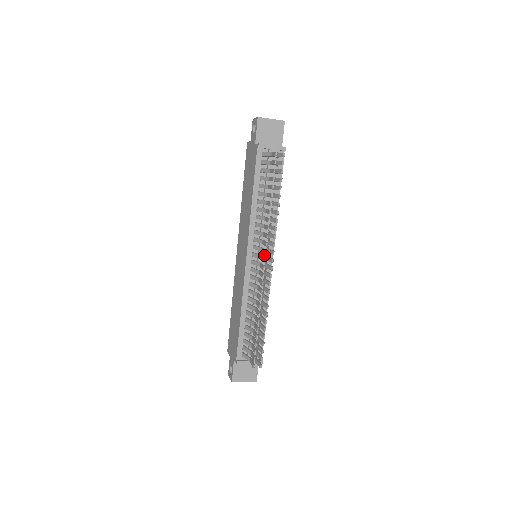
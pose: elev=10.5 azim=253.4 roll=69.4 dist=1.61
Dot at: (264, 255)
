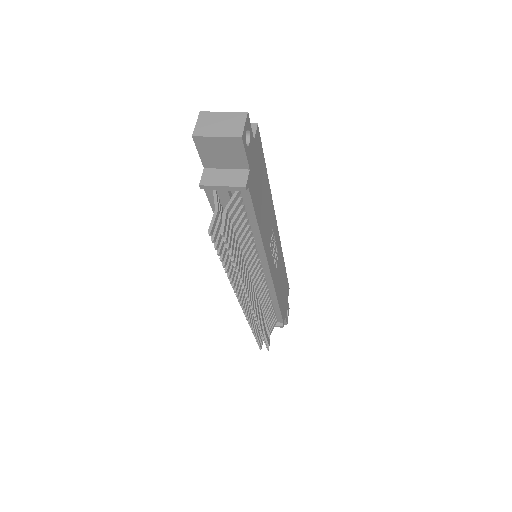
Dot at: occluded
